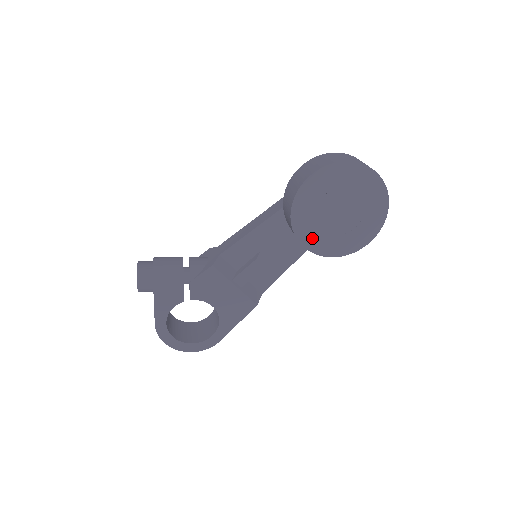
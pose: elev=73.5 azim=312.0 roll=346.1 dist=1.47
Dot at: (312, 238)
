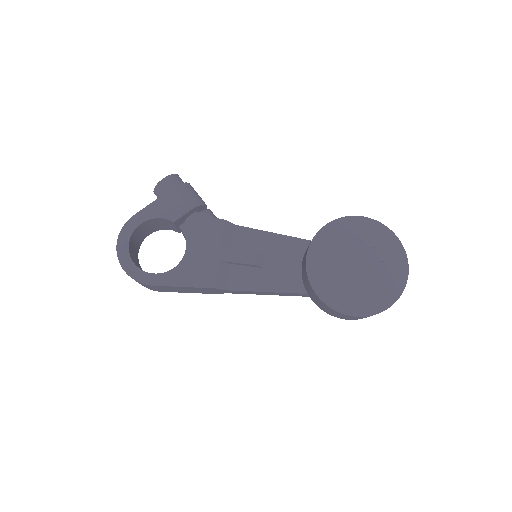
Dot at: (318, 262)
